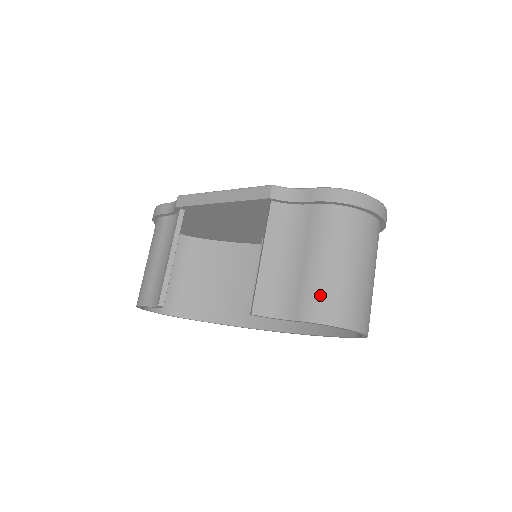
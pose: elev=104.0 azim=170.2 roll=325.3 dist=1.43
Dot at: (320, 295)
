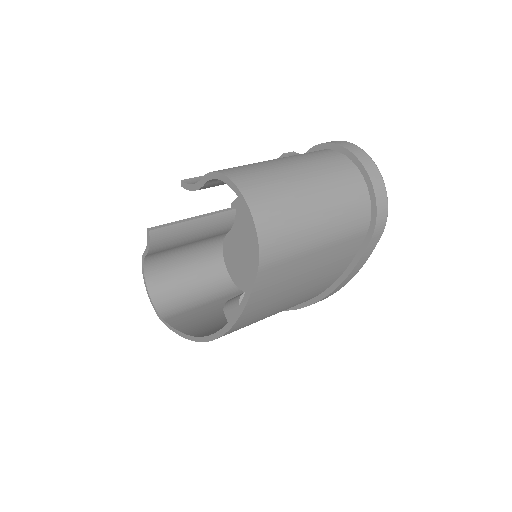
Dot at: (241, 166)
